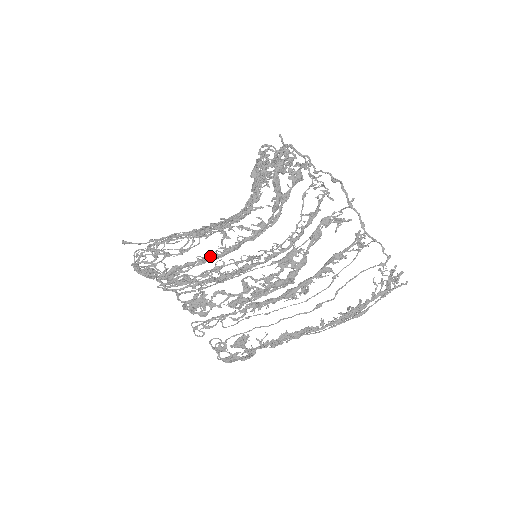
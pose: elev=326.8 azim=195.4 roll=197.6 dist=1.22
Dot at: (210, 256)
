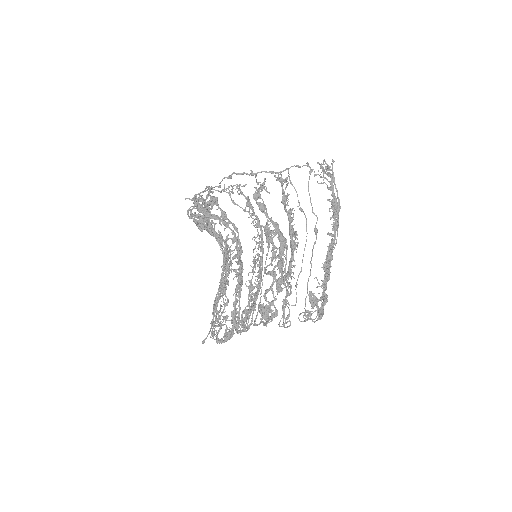
Dot at: (236, 286)
